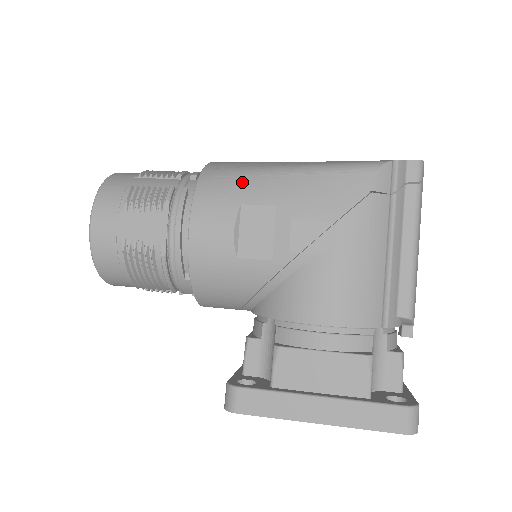
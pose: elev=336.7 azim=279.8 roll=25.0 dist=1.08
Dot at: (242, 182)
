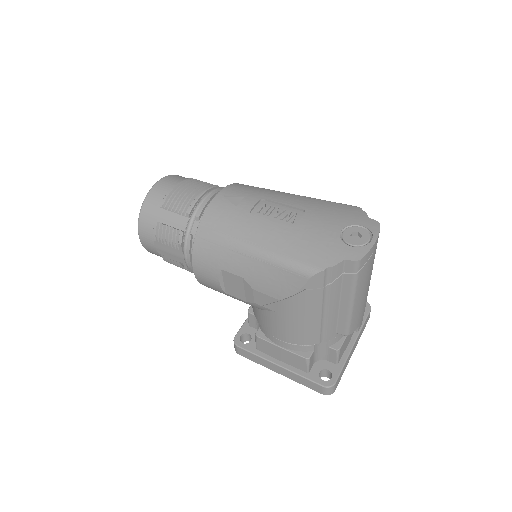
Dot at: (221, 252)
